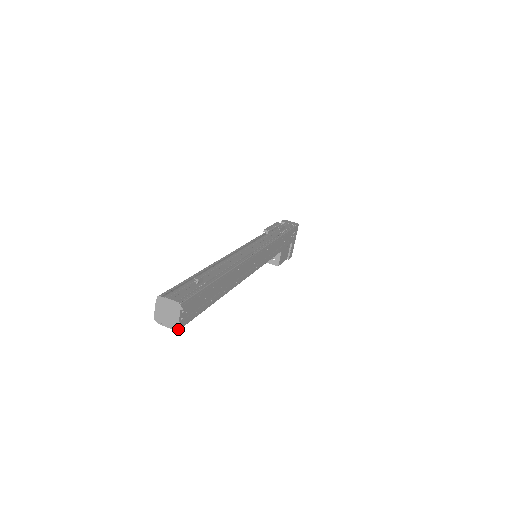
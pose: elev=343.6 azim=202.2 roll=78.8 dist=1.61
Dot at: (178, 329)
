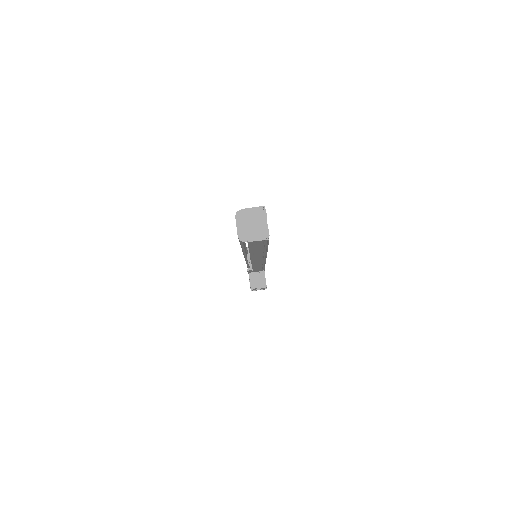
Dot at: occluded
